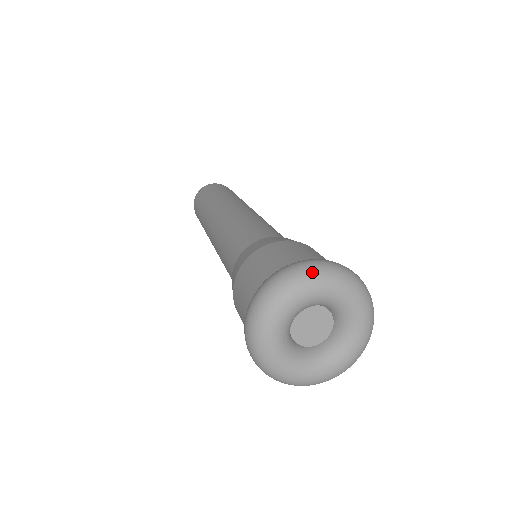
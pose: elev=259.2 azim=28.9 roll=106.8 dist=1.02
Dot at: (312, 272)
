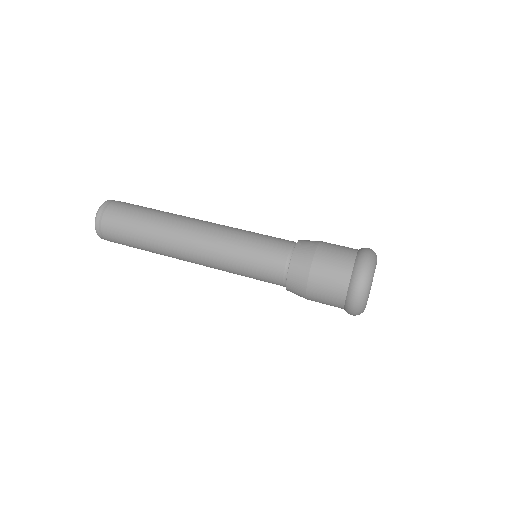
Dot at: (373, 260)
